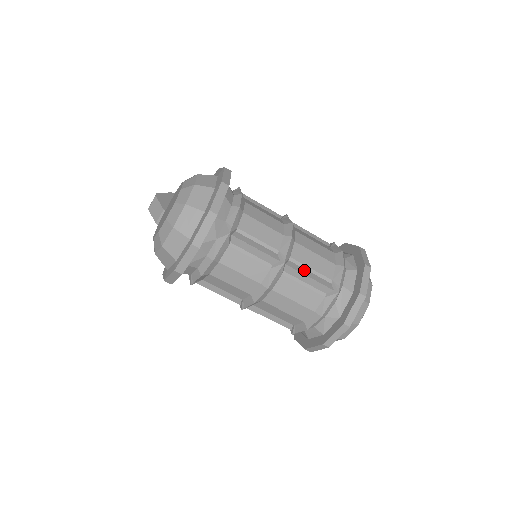
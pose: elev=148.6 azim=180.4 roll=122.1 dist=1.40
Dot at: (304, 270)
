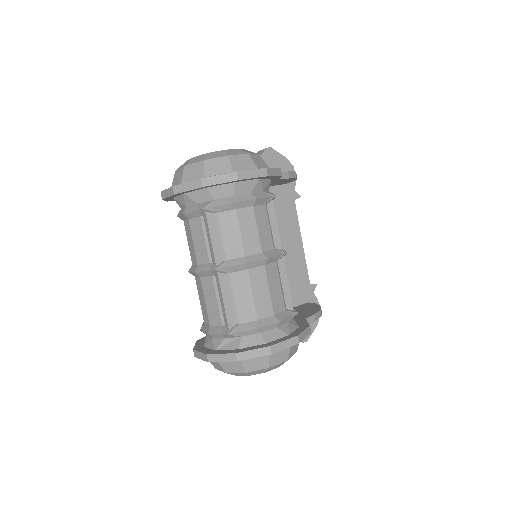
Dot at: (227, 292)
